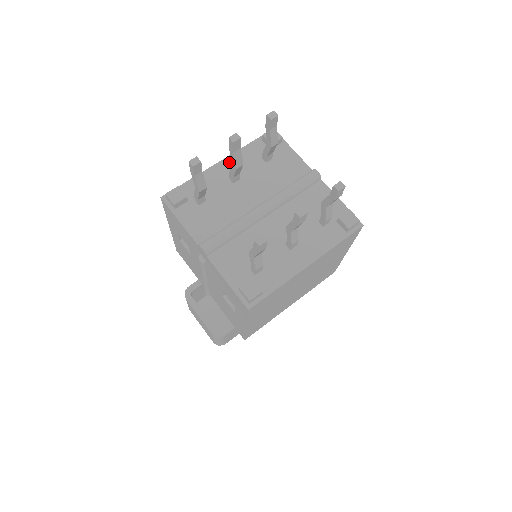
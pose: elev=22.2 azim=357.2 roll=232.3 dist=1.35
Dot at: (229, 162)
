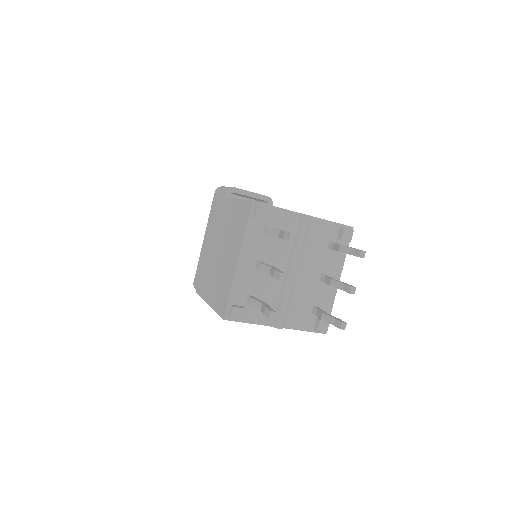
Dot at: (245, 256)
